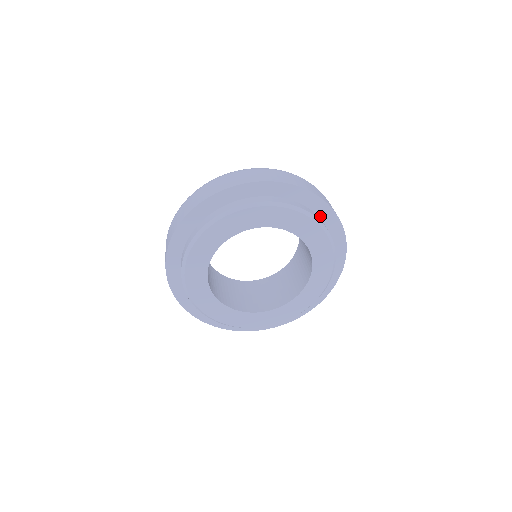
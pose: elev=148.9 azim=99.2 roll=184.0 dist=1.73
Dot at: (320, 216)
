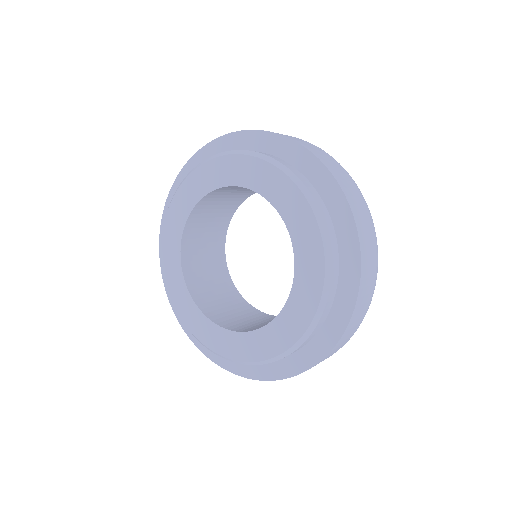
Dot at: (325, 199)
